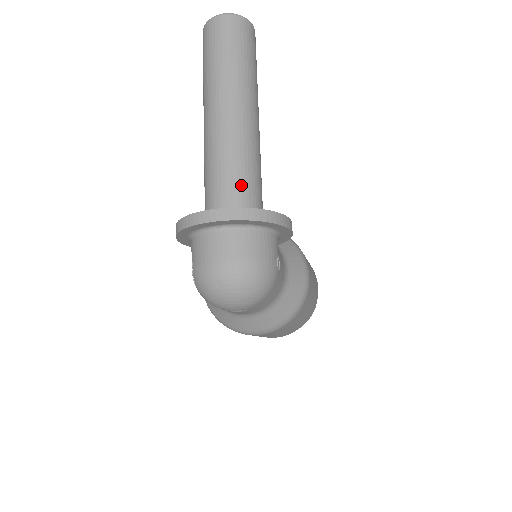
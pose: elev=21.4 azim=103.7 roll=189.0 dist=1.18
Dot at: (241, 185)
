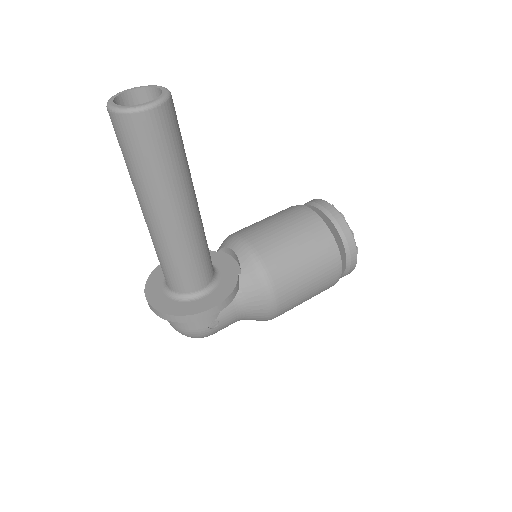
Dot at: (171, 276)
